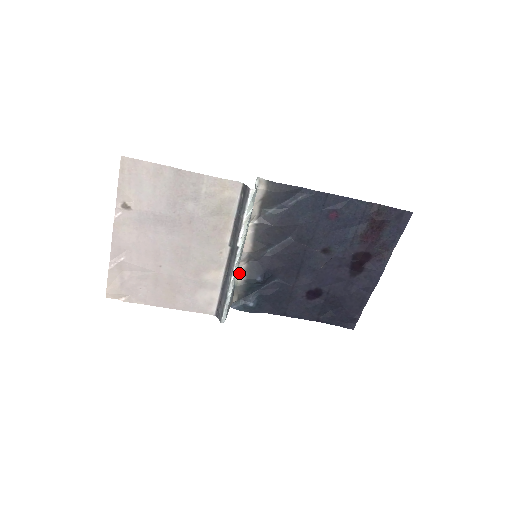
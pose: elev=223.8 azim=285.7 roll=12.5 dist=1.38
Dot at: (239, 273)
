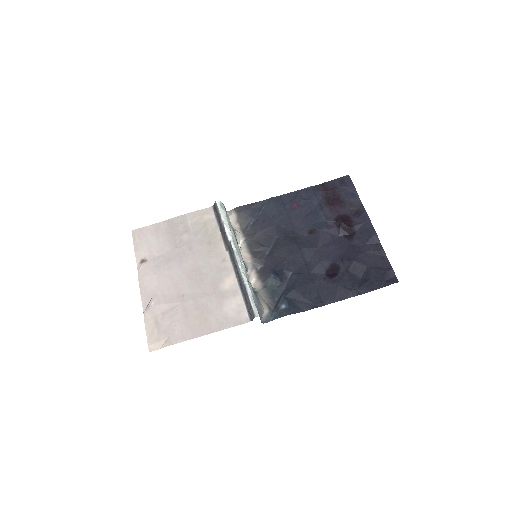
Dot at: (255, 284)
